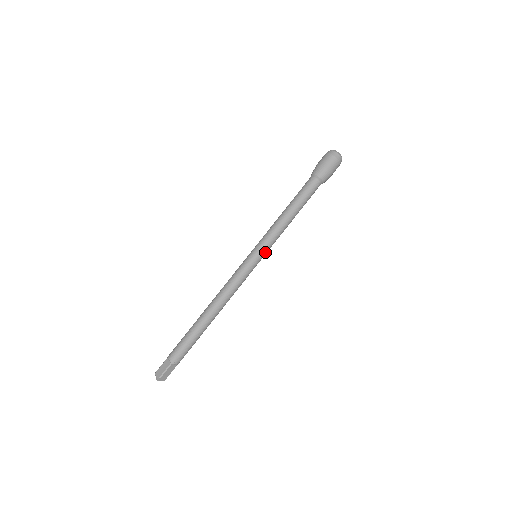
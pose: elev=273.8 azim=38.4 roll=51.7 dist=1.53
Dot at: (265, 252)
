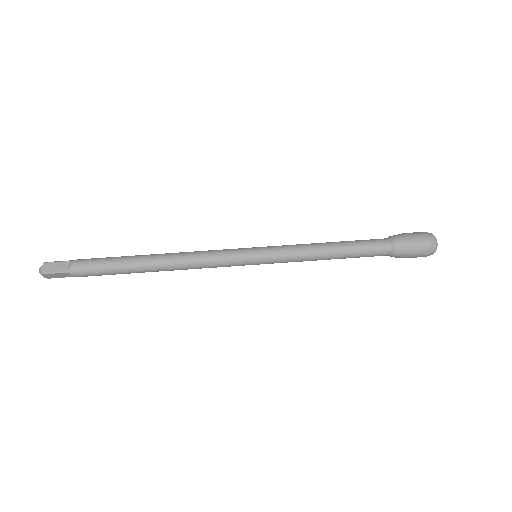
Dot at: (268, 262)
